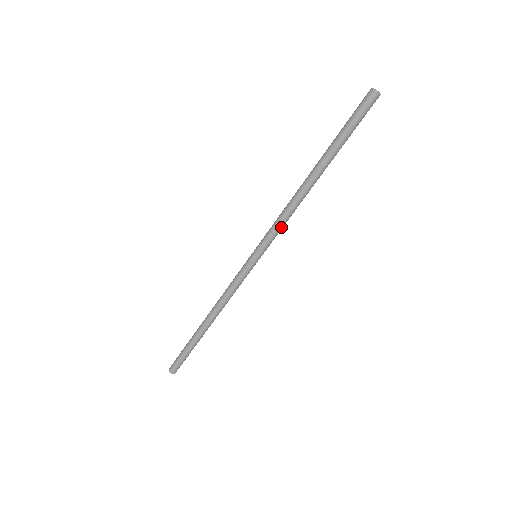
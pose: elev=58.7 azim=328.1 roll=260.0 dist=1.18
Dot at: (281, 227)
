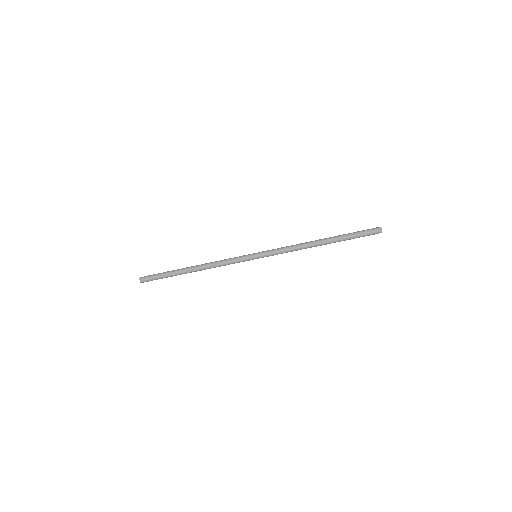
Dot at: occluded
